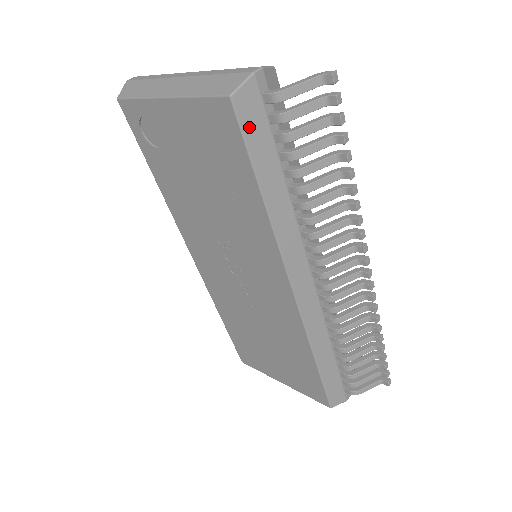
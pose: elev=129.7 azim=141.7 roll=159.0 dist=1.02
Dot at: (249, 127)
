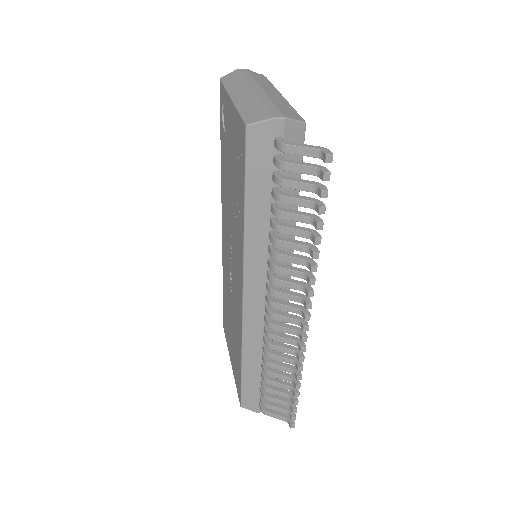
Dot at: (253, 156)
